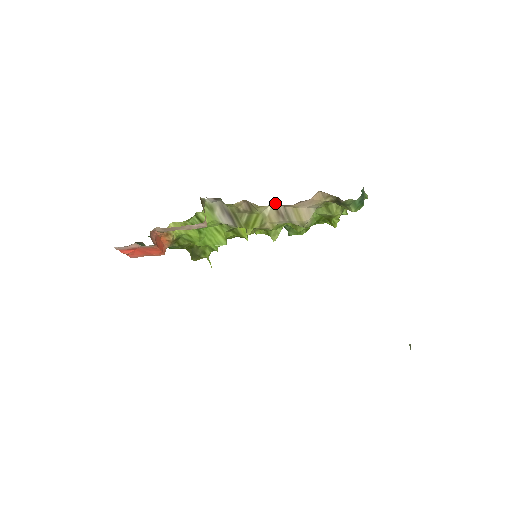
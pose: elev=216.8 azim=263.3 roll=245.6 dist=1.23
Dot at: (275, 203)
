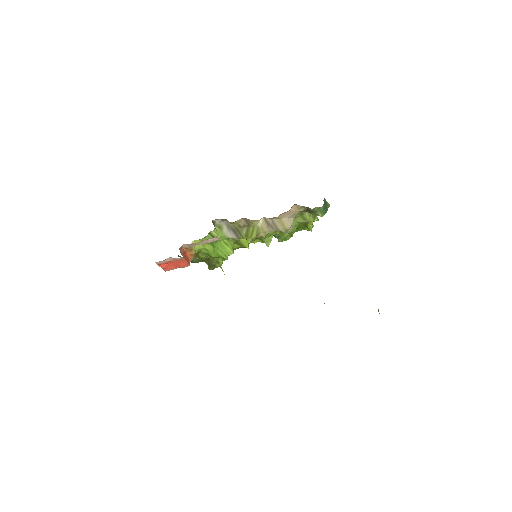
Dot at: (265, 217)
